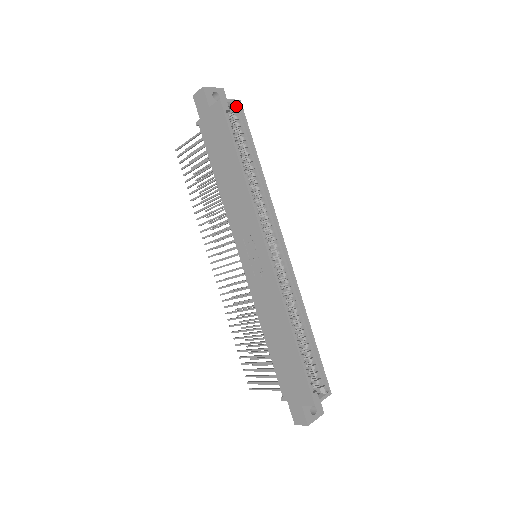
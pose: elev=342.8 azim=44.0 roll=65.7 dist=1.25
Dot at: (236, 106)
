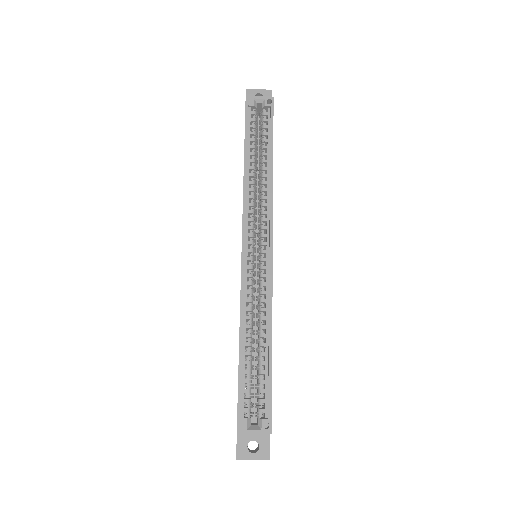
Dot at: (265, 102)
